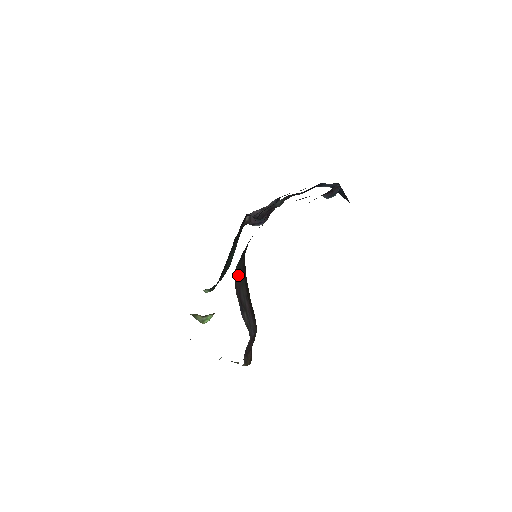
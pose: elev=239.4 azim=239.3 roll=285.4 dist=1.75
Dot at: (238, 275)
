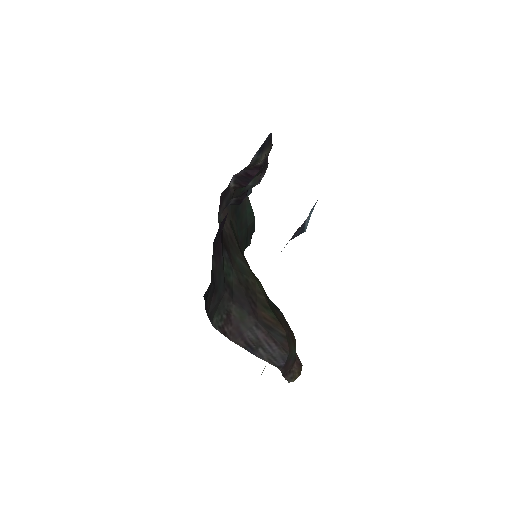
Dot at: (226, 318)
